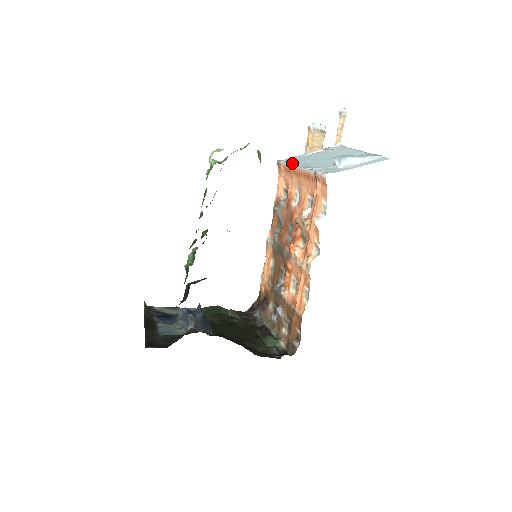
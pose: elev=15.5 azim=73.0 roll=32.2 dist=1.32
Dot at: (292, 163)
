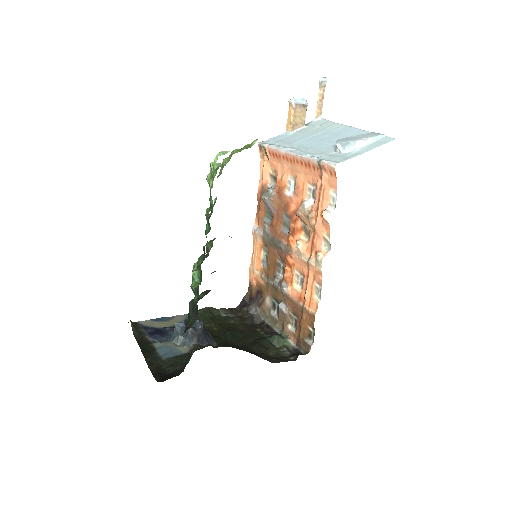
Dot at: (281, 147)
